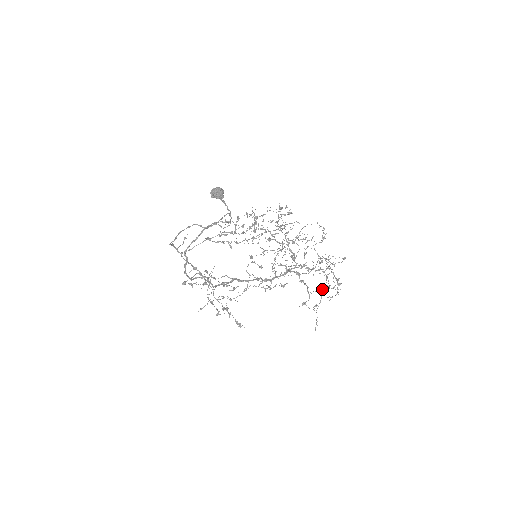
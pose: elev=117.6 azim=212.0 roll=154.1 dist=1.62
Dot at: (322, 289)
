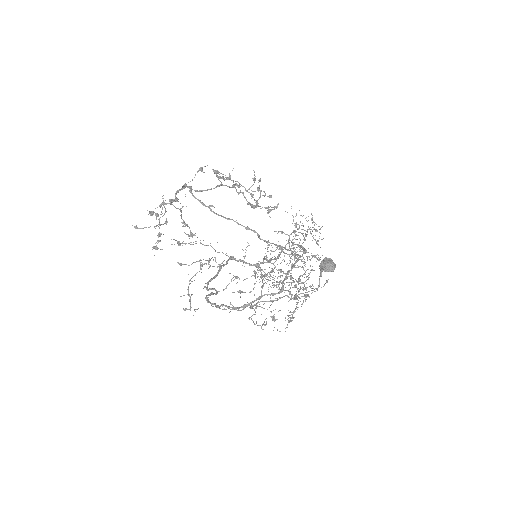
Dot at: (257, 276)
